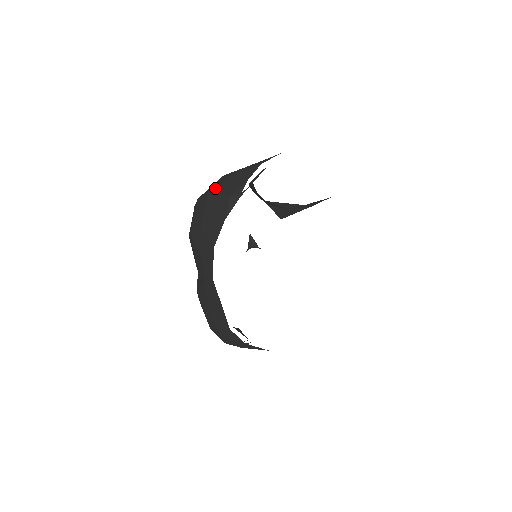
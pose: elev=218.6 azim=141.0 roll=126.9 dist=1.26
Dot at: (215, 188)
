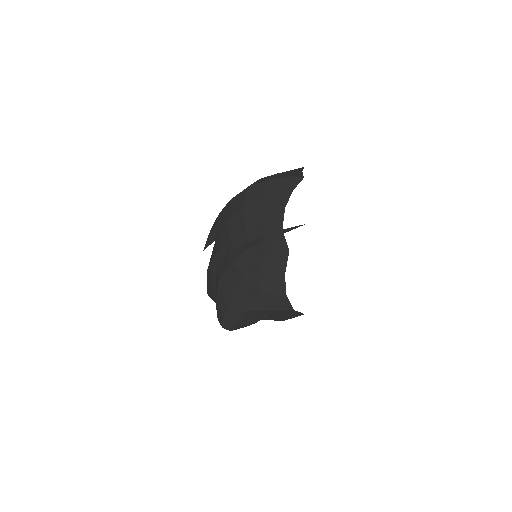
Dot at: (271, 177)
